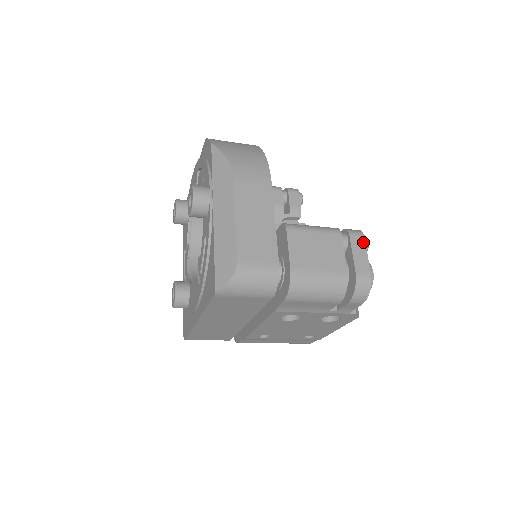
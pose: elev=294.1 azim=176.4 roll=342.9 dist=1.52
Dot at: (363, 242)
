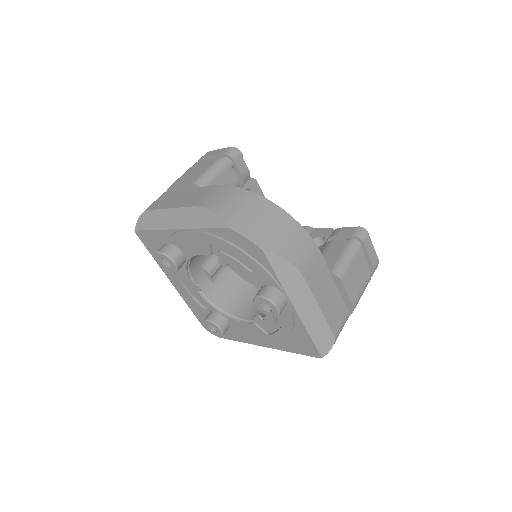
Dot at: (370, 240)
